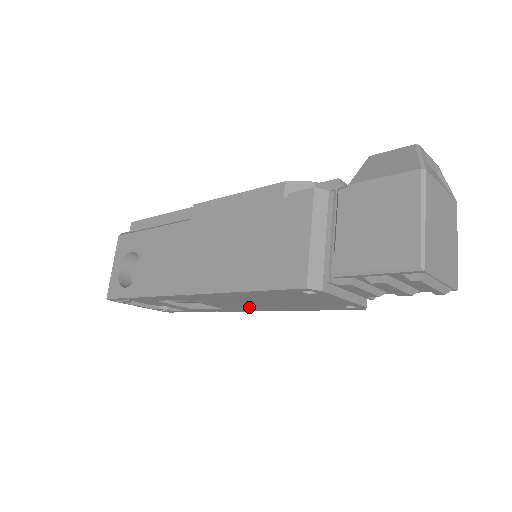
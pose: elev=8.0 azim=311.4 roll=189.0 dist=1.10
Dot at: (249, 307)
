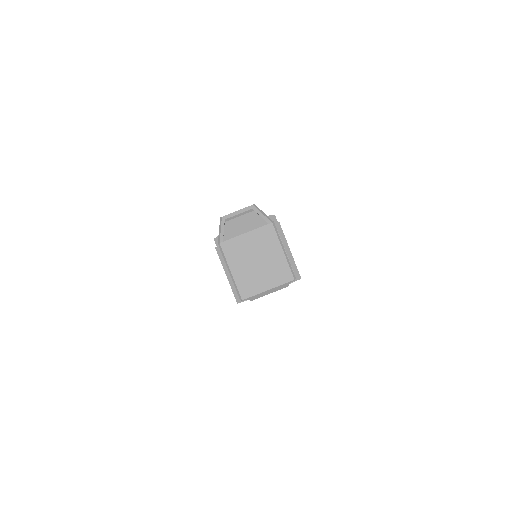
Dot at: occluded
